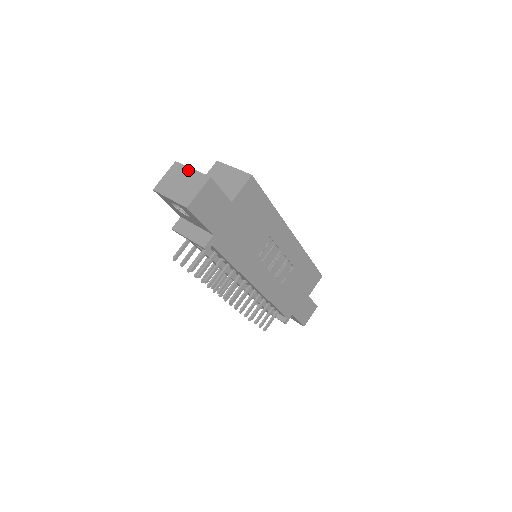
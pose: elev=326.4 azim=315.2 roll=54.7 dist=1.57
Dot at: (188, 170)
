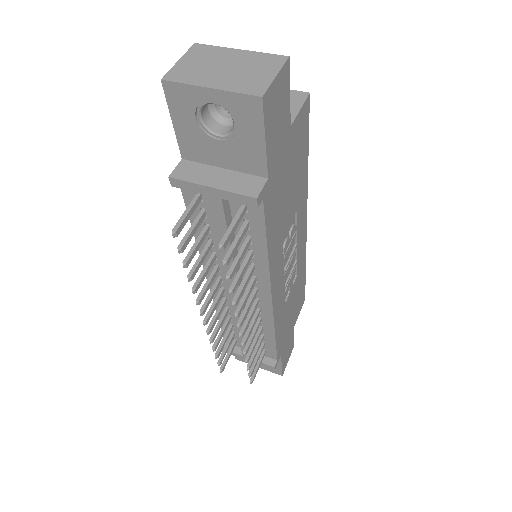
Dot at: (232, 51)
